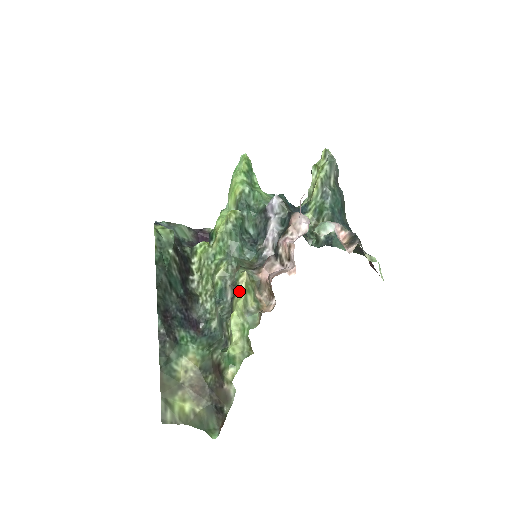
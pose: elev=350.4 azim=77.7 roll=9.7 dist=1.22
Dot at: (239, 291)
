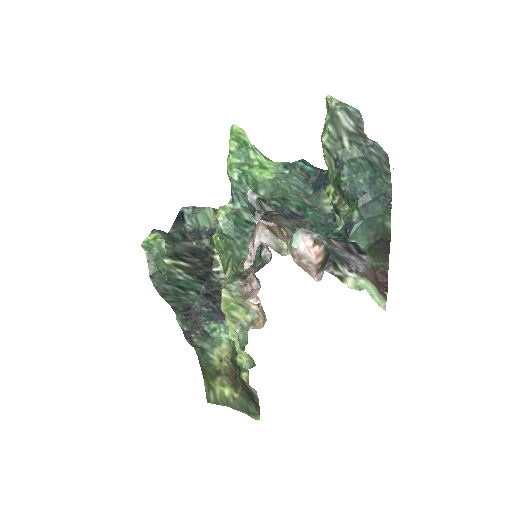
Dot at: (221, 309)
